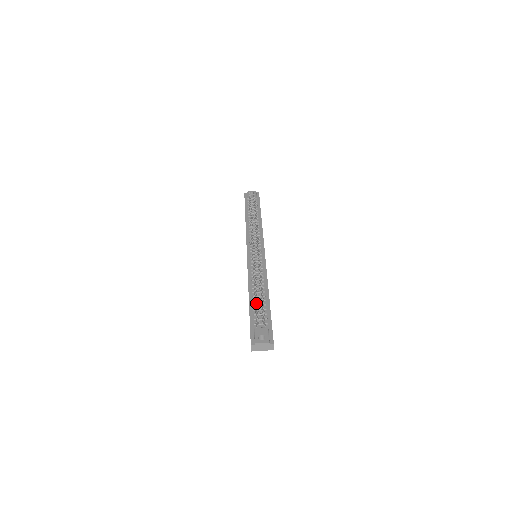
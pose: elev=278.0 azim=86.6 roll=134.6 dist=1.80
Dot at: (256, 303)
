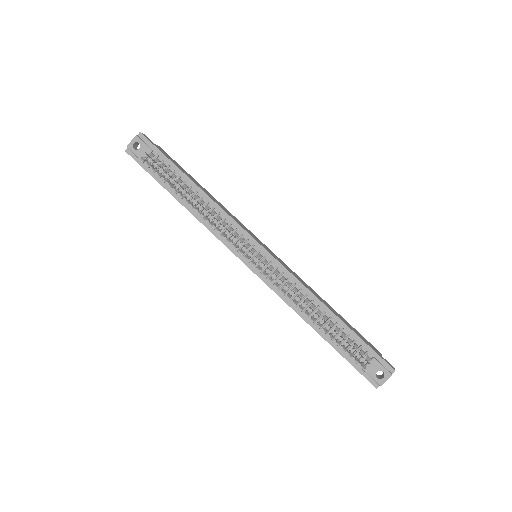
Dot at: occluded
